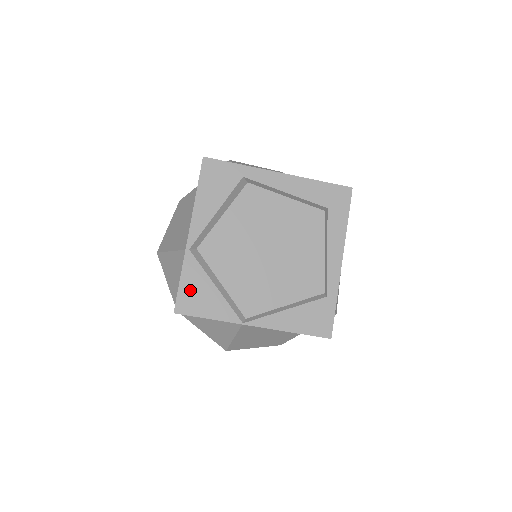
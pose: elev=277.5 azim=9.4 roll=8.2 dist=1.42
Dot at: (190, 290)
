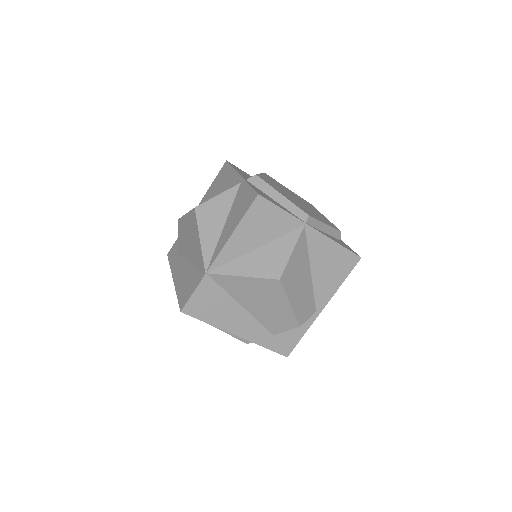
Dot at: occluded
